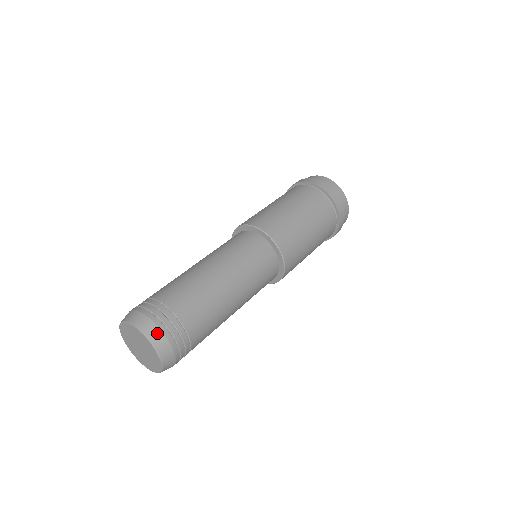
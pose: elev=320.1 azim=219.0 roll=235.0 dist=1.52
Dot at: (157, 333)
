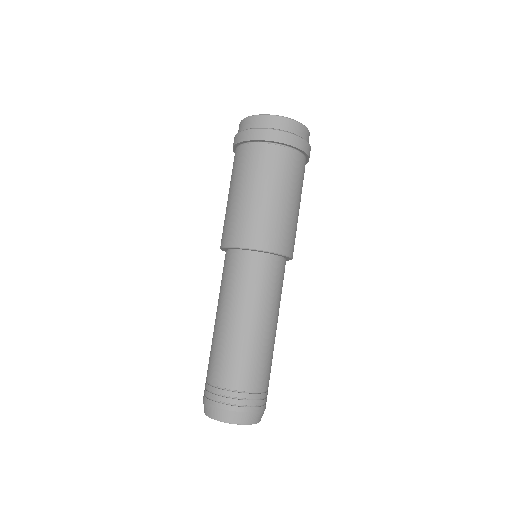
Dot at: (226, 414)
